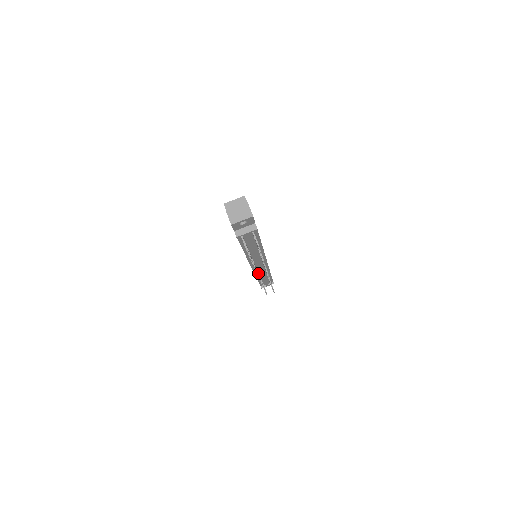
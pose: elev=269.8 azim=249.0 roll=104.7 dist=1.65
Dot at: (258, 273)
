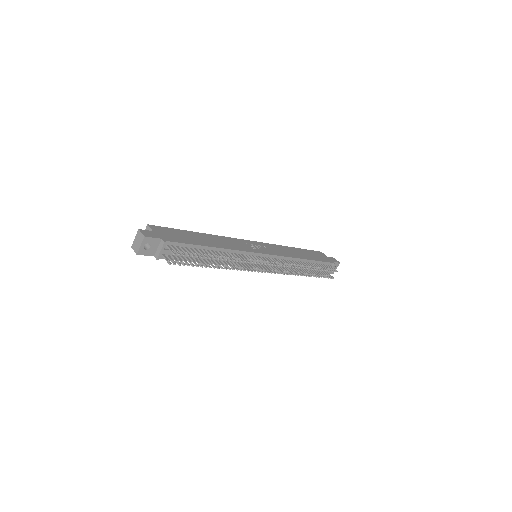
Dot at: (270, 269)
